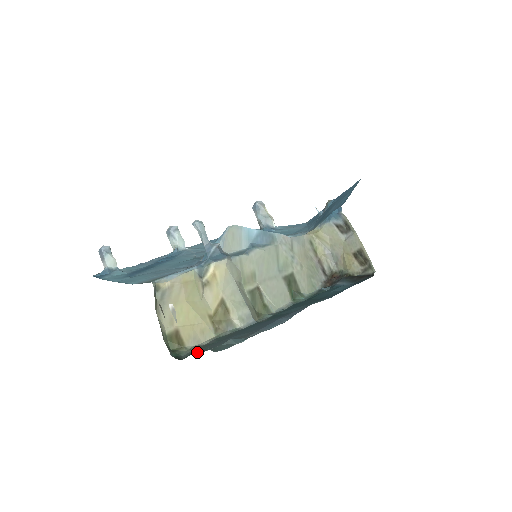
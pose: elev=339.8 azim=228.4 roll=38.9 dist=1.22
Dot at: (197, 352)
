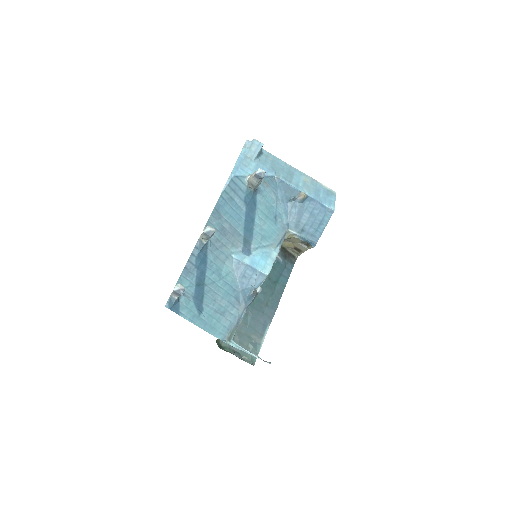
Dot at: (233, 348)
